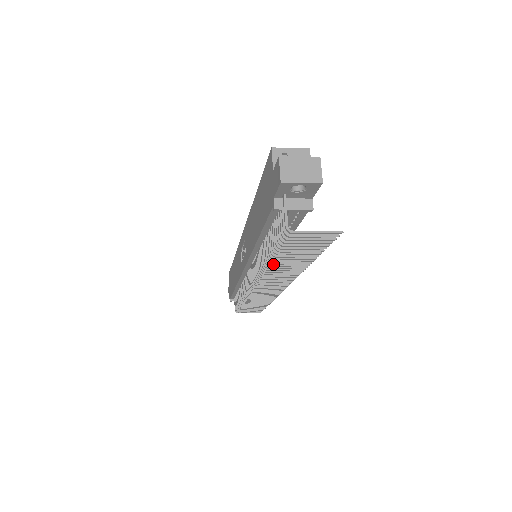
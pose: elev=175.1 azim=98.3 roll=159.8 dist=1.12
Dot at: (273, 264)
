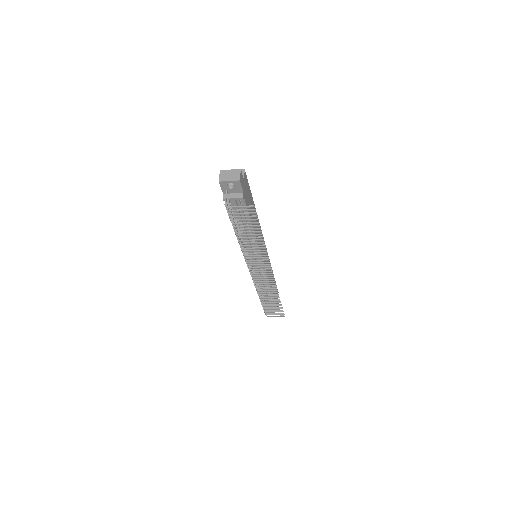
Dot at: (241, 241)
